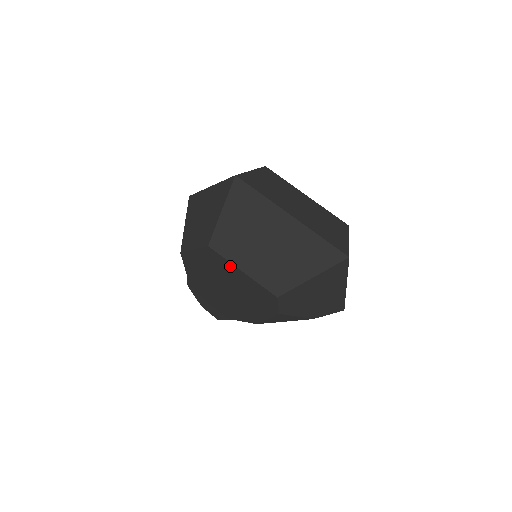
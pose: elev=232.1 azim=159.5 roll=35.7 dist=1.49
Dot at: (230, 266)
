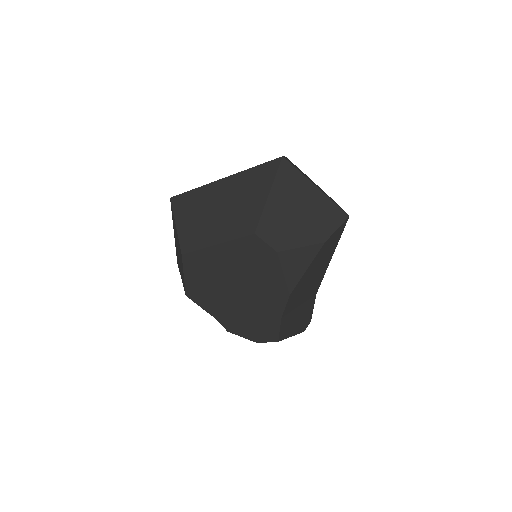
Dot at: (208, 253)
